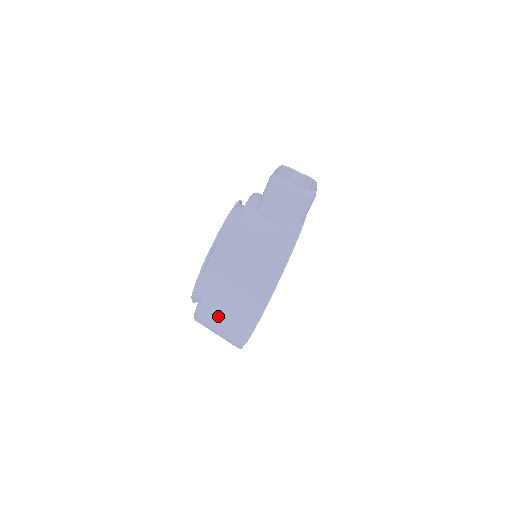
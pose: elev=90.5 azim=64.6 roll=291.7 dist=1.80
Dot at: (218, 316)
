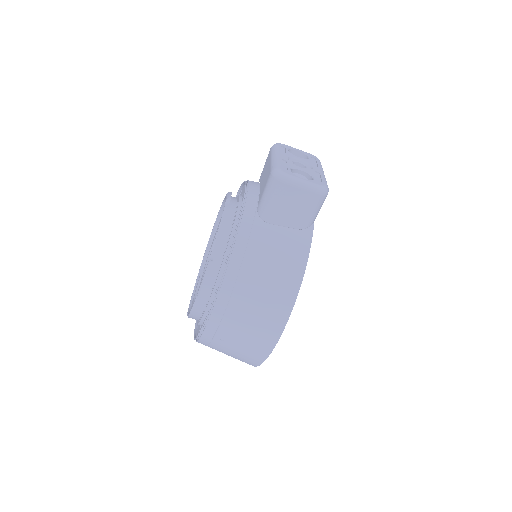
Dot at: (226, 343)
